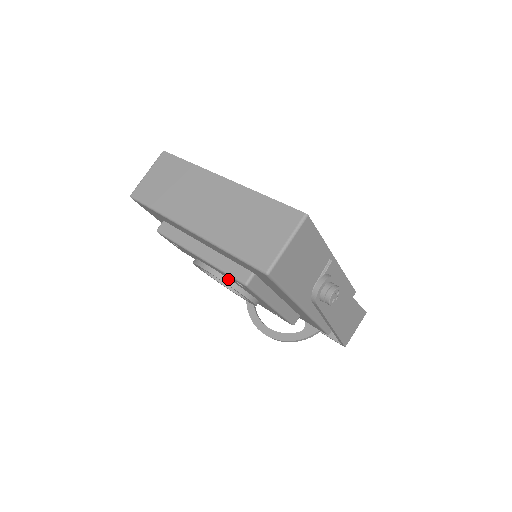
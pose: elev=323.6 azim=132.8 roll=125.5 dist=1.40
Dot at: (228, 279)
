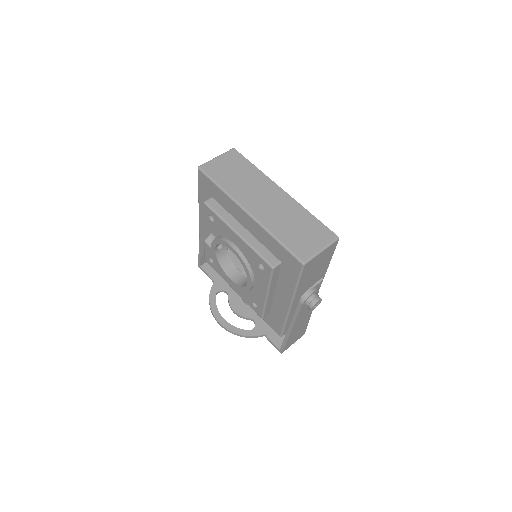
Dot at: (247, 261)
